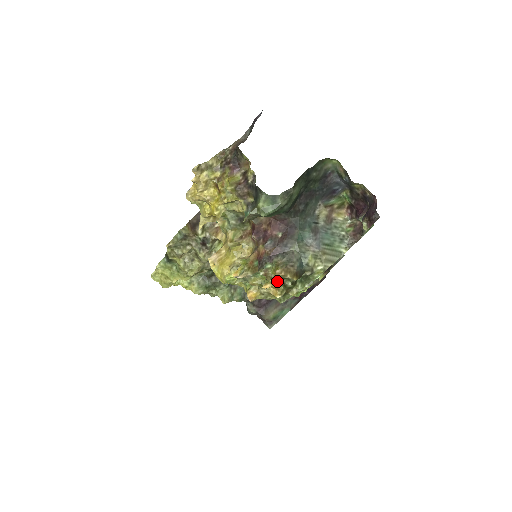
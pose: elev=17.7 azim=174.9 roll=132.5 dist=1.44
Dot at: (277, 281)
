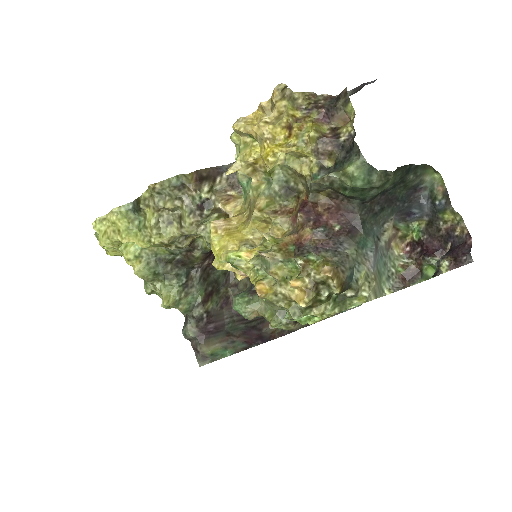
Dot at: (313, 282)
